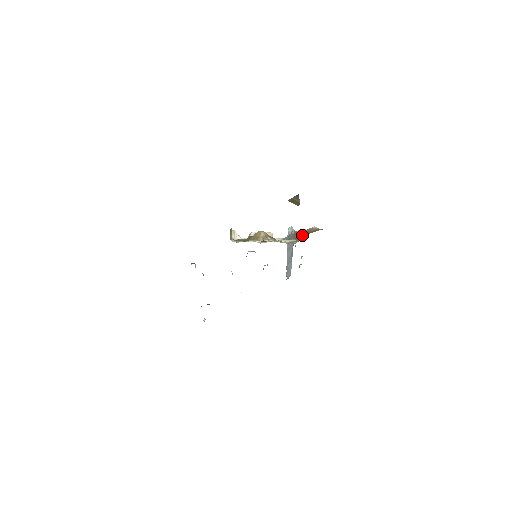
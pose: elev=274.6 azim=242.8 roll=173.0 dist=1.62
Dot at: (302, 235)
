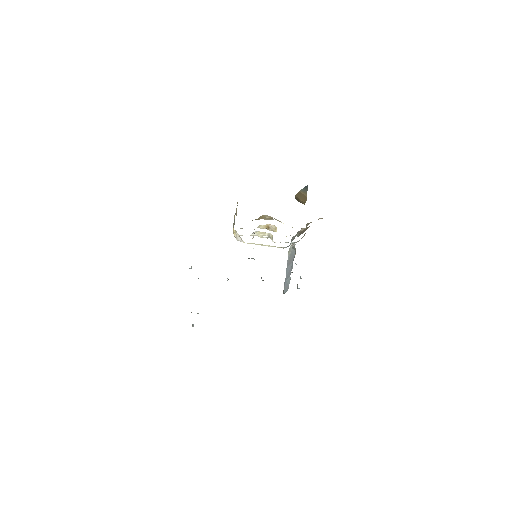
Dot at: occluded
